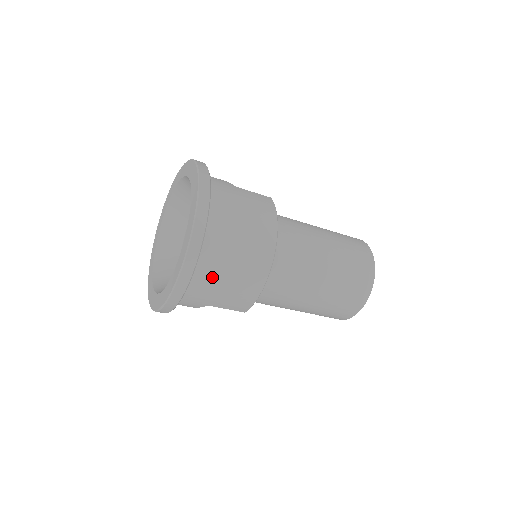
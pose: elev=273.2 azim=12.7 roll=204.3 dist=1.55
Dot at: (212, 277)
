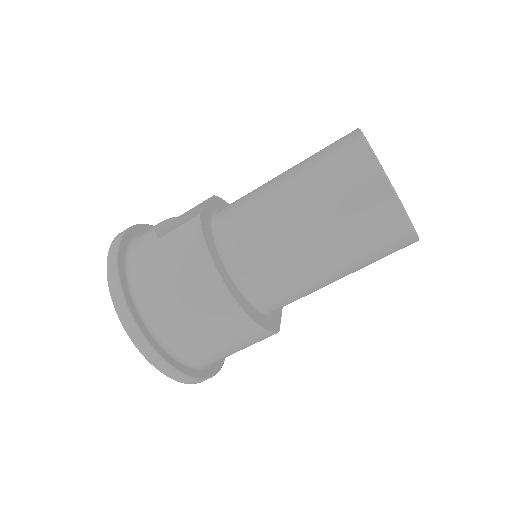
Dot at: (202, 352)
